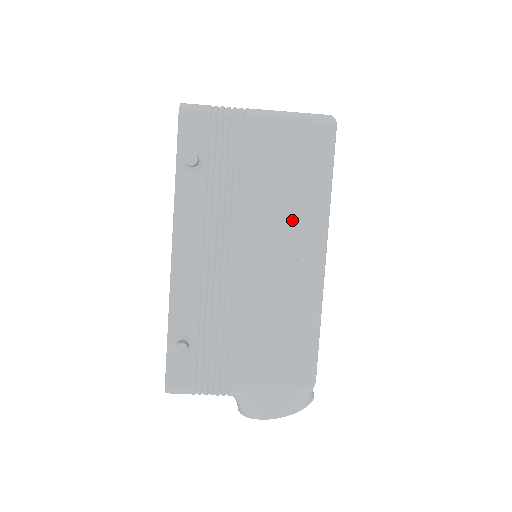
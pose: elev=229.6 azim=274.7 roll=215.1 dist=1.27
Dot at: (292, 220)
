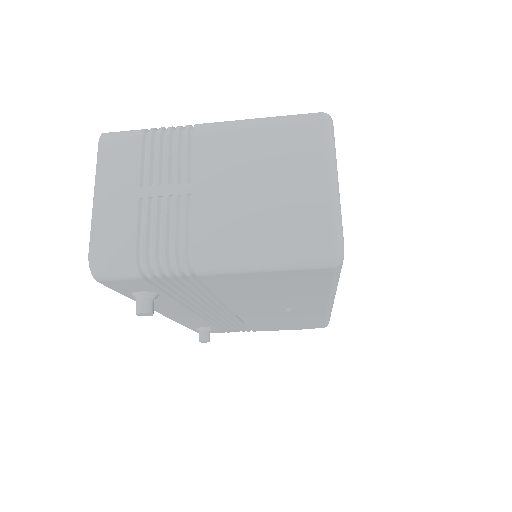
Dot at: (289, 301)
